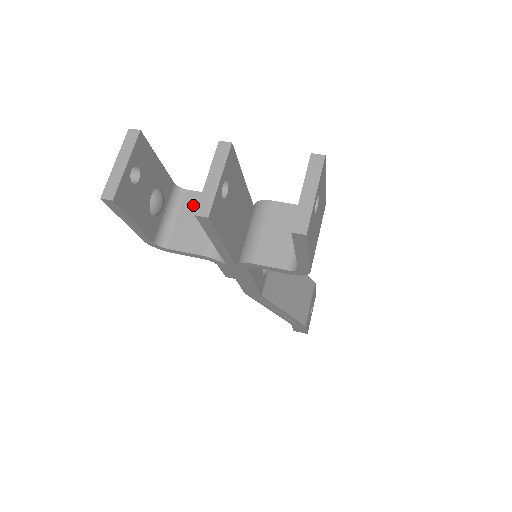
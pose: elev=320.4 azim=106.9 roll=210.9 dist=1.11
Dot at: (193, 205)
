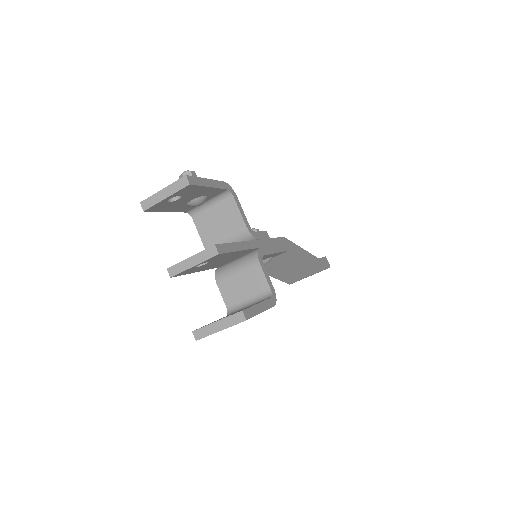
Dot at: (227, 212)
